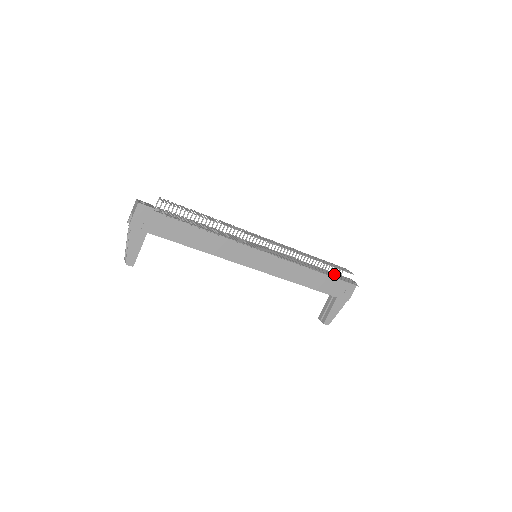
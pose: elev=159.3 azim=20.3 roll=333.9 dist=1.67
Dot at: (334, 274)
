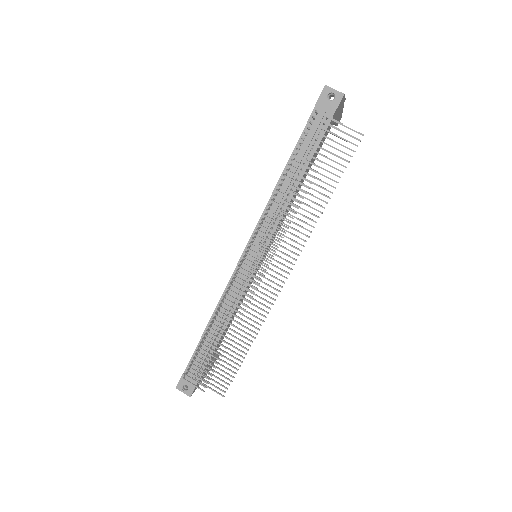
Dot at: occluded
